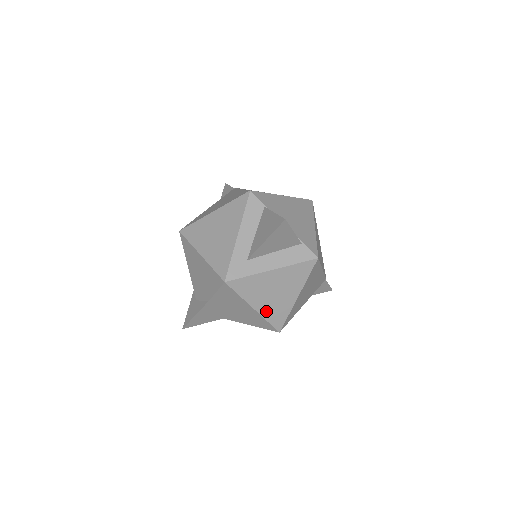
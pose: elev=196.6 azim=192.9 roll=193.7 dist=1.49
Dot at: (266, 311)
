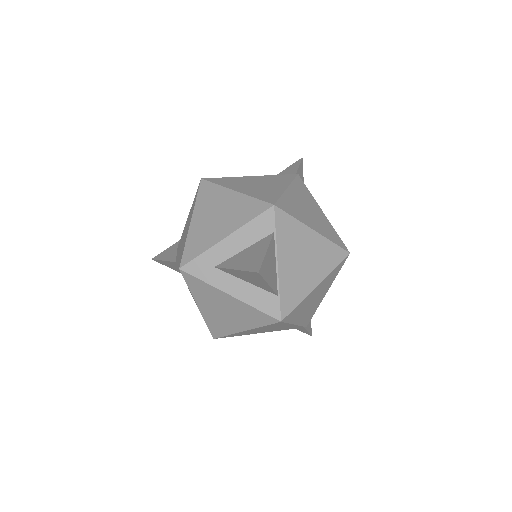
Dot at: (209, 317)
